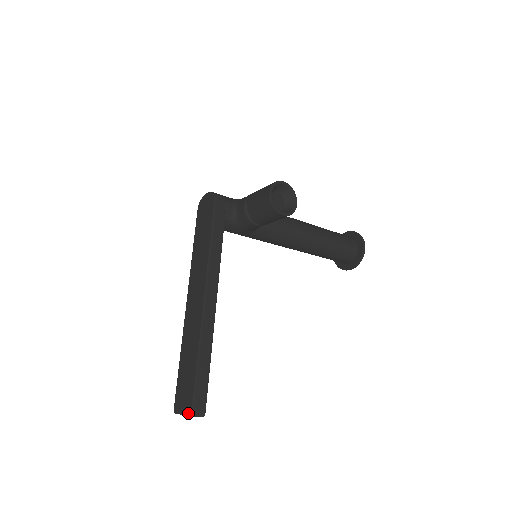
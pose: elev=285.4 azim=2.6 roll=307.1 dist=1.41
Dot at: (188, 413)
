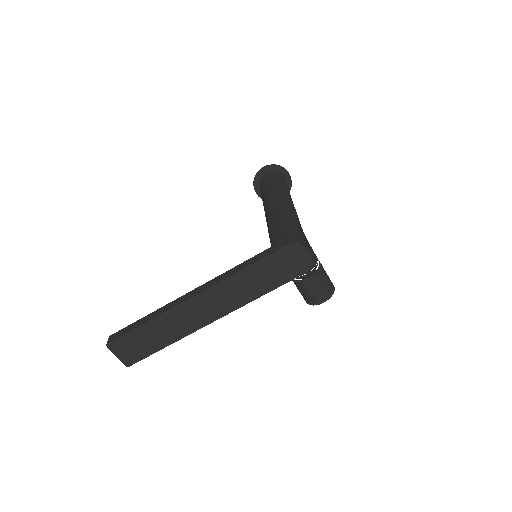
Dot at: (126, 364)
